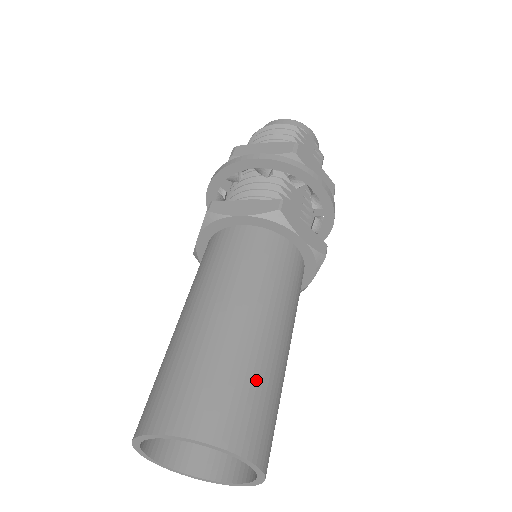
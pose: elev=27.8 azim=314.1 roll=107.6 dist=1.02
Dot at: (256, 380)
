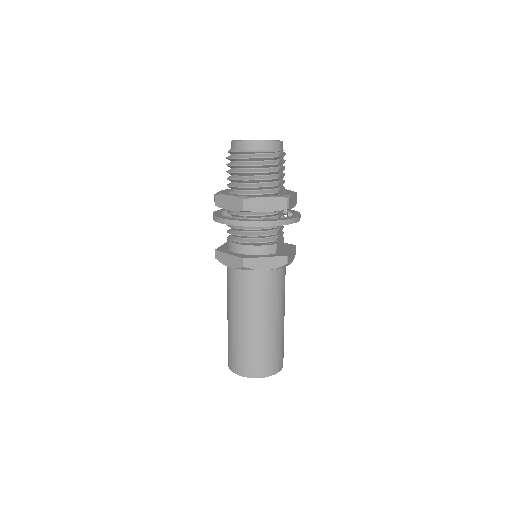
Dot at: (282, 342)
